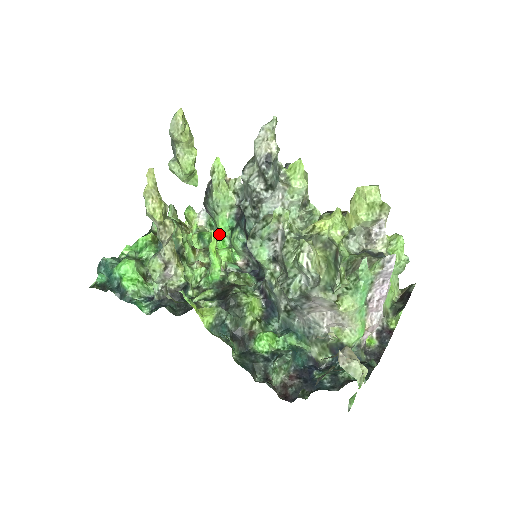
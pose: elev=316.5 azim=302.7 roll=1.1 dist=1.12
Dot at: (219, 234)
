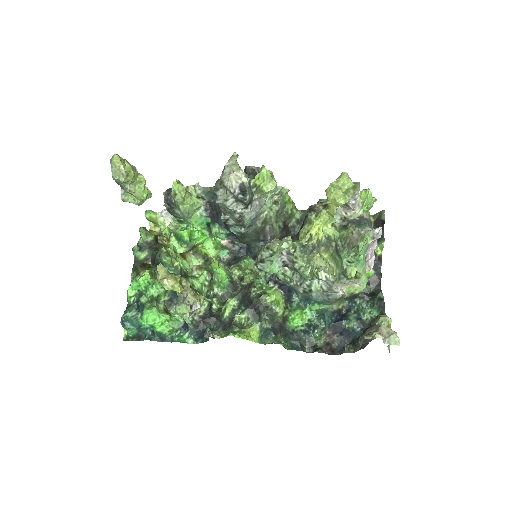
Dot at: (191, 225)
